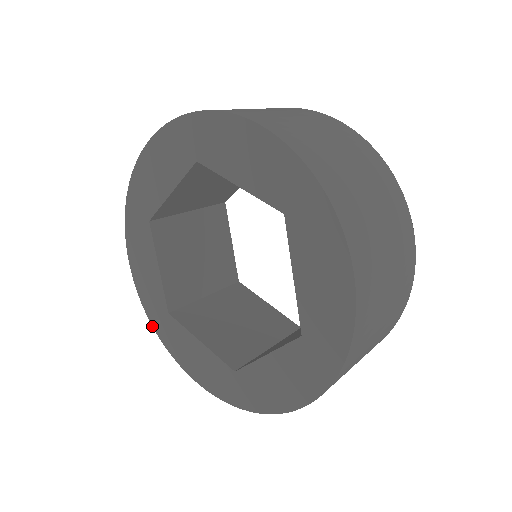
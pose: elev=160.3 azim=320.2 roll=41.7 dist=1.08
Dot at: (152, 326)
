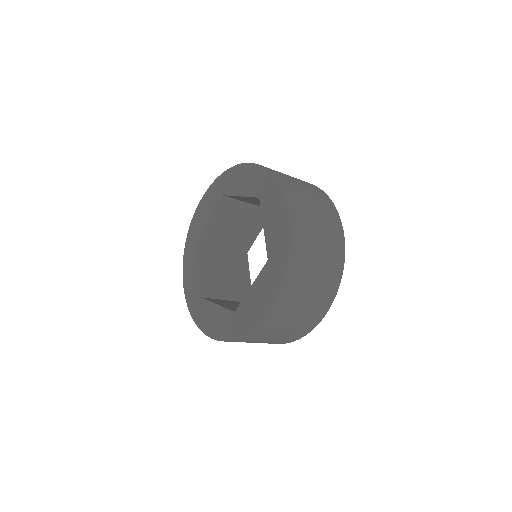
Dot at: (237, 339)
